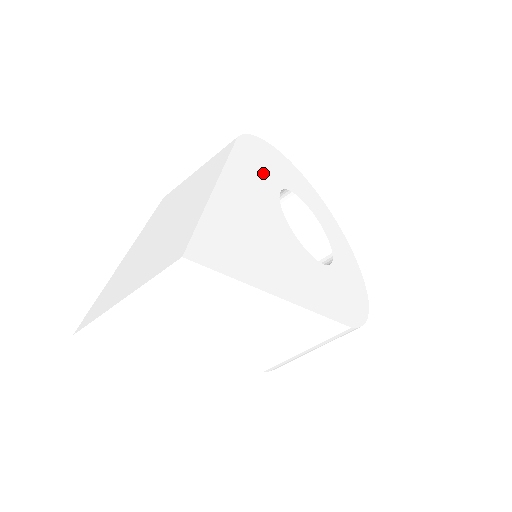
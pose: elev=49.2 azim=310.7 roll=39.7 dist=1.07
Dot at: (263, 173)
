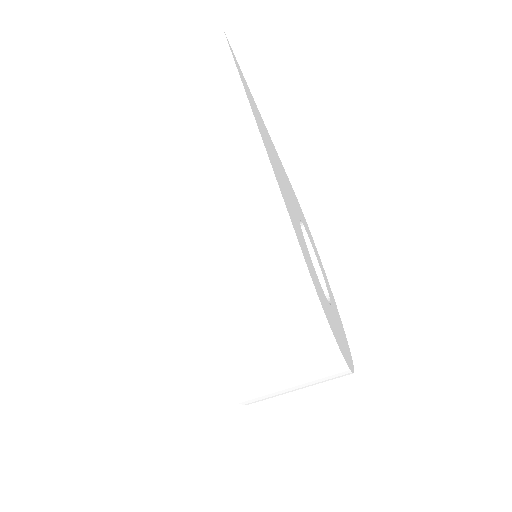
Dot at: (300, 213)
